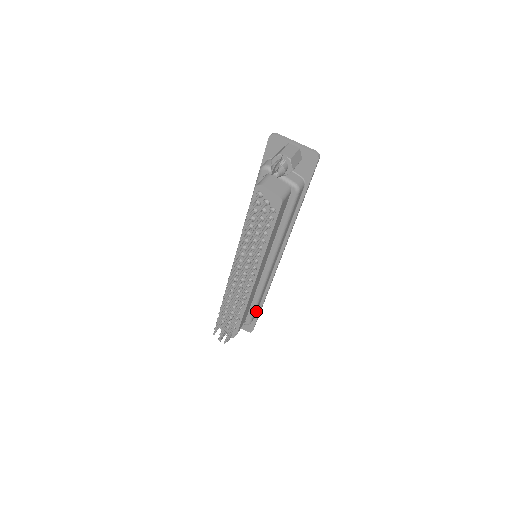
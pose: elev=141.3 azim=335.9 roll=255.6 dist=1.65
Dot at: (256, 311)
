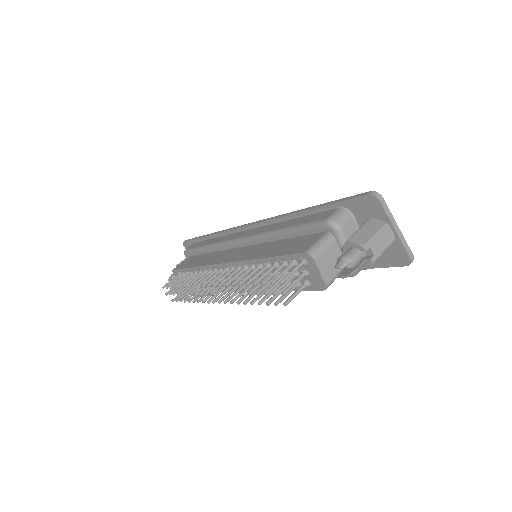
Dot at: occluded
